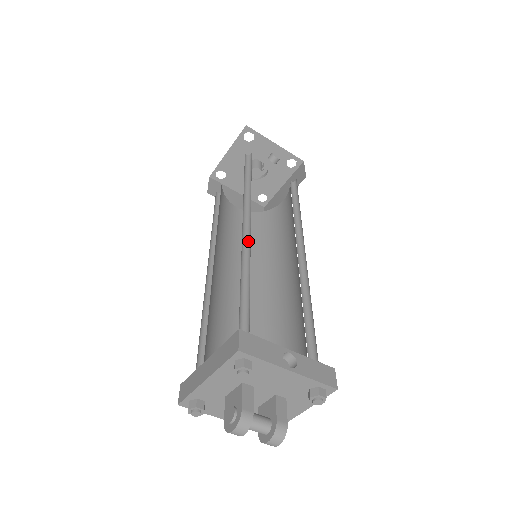
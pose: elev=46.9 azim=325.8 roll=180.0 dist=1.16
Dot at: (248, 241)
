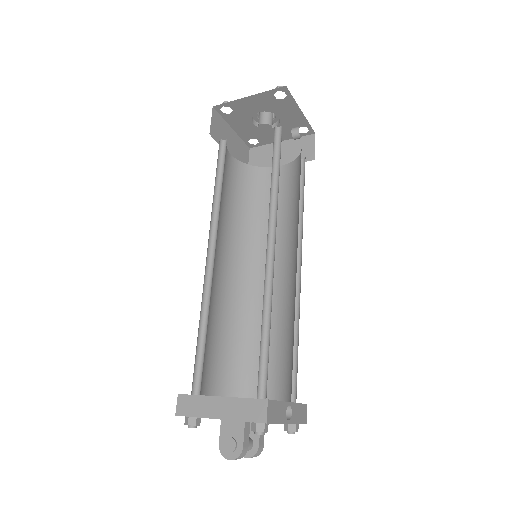
Dot at: (269, 268)
